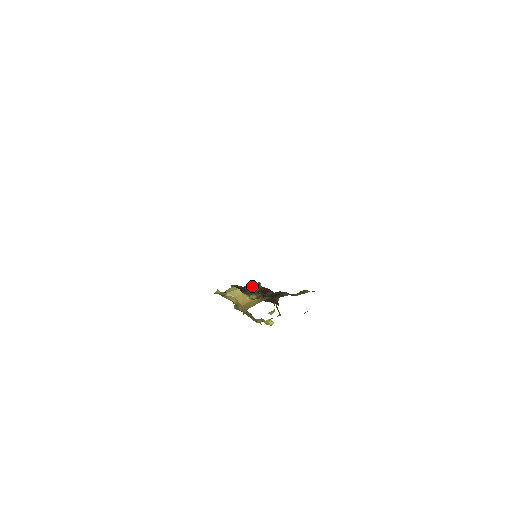
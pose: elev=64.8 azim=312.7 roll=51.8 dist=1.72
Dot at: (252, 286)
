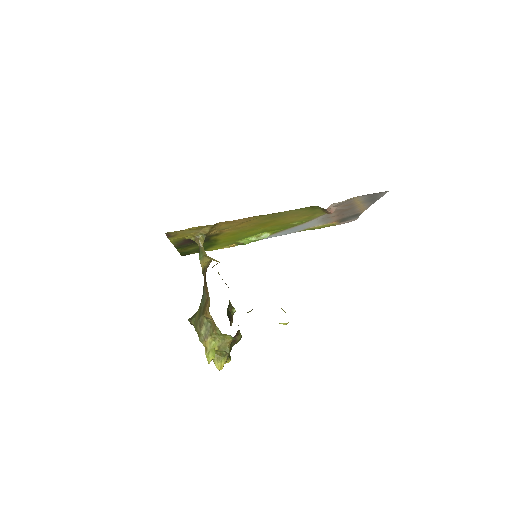
Dot at: occluded
